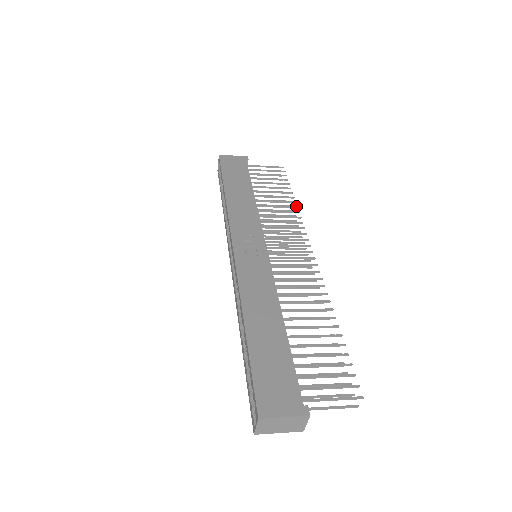
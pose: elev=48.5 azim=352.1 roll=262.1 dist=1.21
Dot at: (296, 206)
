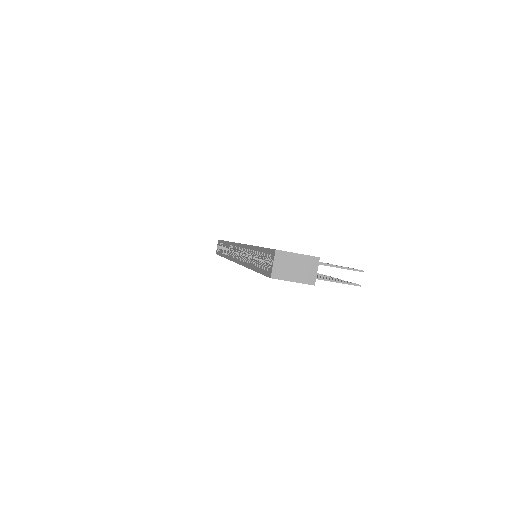
Dot at: occluded
